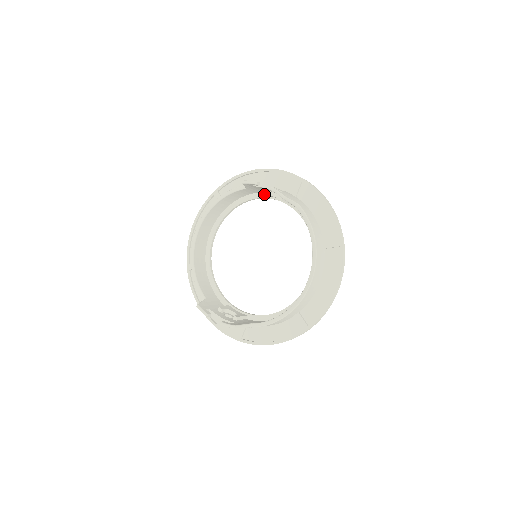
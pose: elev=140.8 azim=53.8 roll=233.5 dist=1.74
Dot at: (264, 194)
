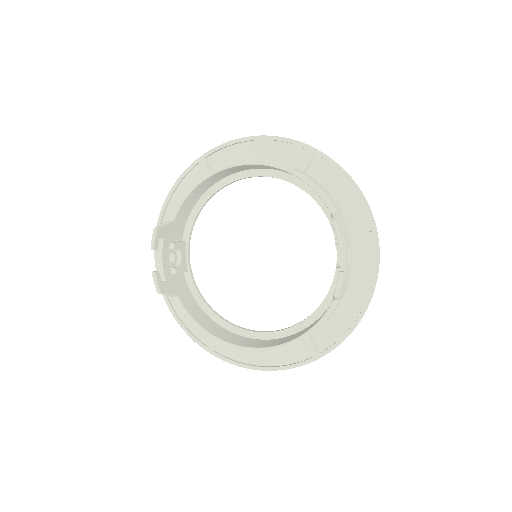
Dot at: occluded
